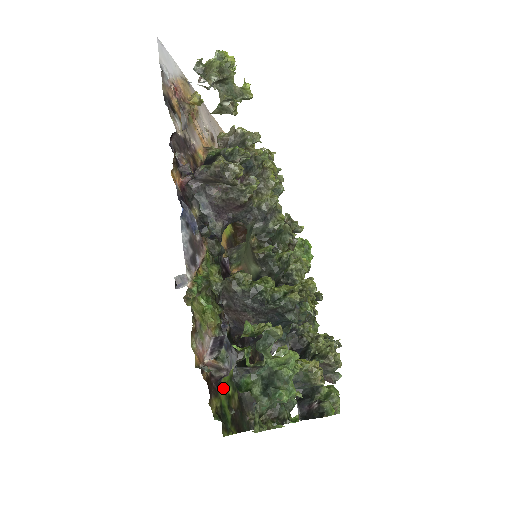
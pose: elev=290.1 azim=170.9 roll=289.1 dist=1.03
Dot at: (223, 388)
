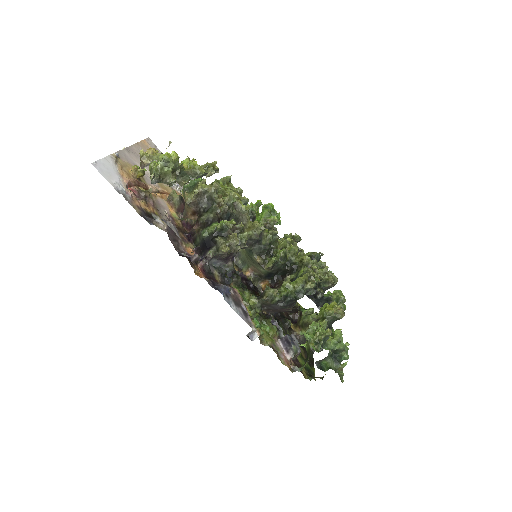
Dot at: (298, 356)
